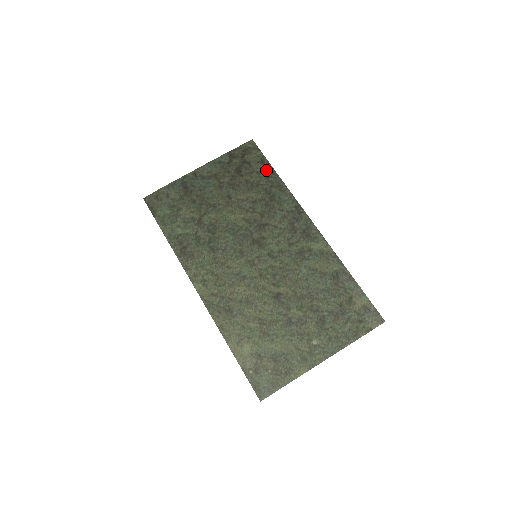
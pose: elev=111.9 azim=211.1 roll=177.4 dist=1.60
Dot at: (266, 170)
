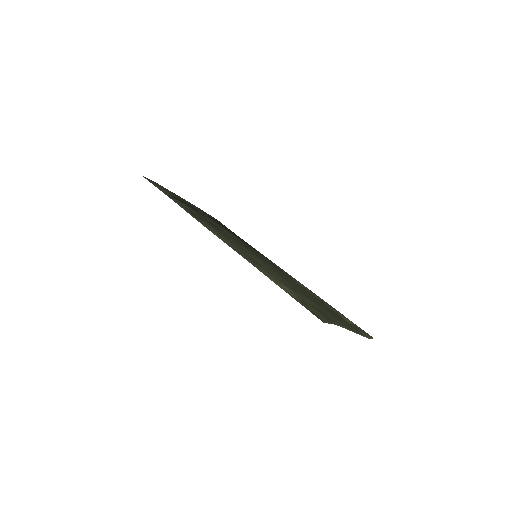
Dot at: (235, 234)
